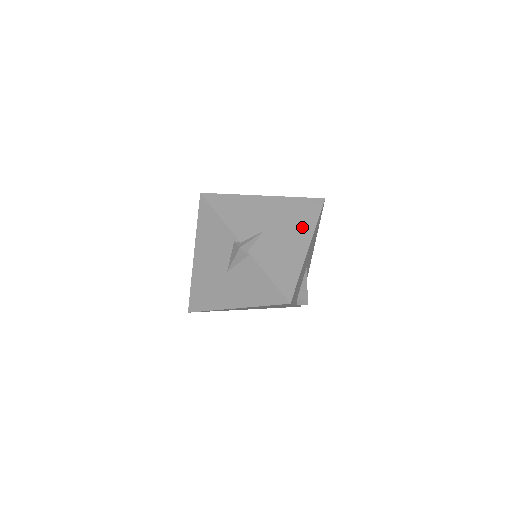
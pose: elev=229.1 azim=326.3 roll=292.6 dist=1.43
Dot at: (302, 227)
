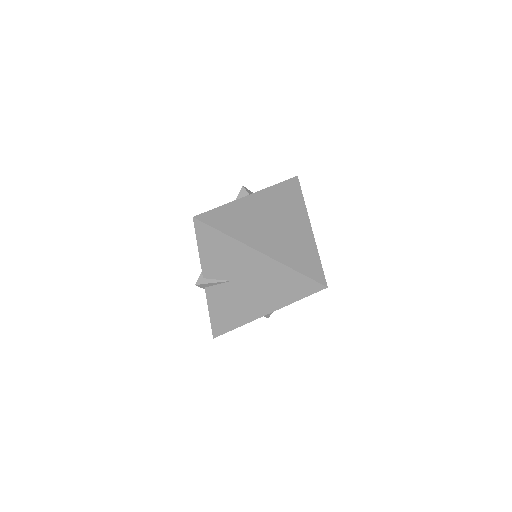
Dot at: (274, 297)
